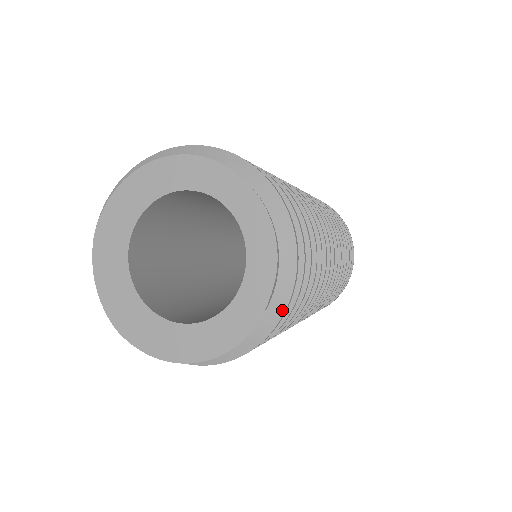
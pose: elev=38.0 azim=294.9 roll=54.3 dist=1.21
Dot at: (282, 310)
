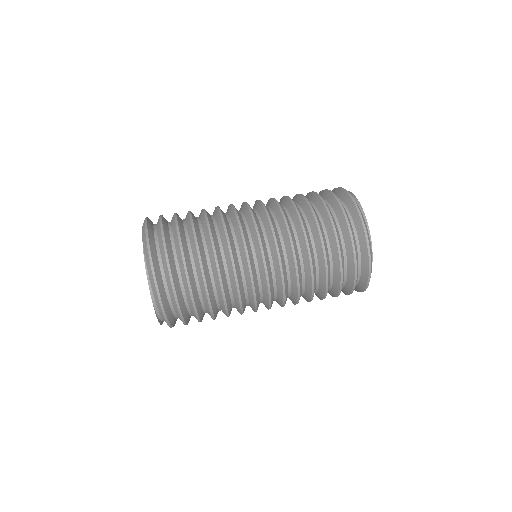
Dot at: (161, 310)
